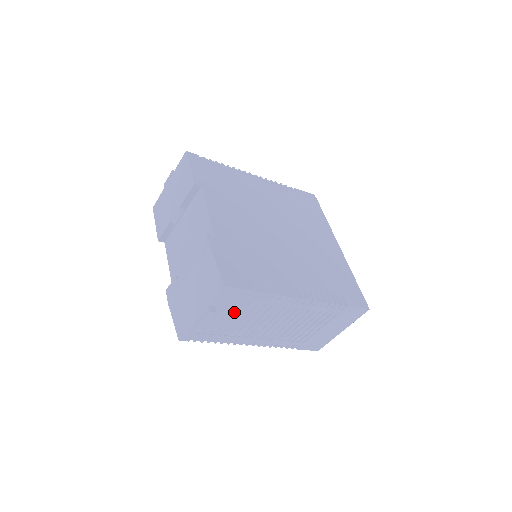
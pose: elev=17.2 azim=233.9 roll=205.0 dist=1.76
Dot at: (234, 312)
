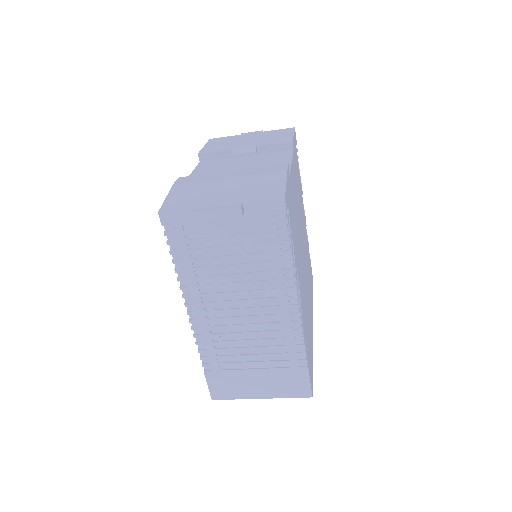
Dot at: (241, 244)
